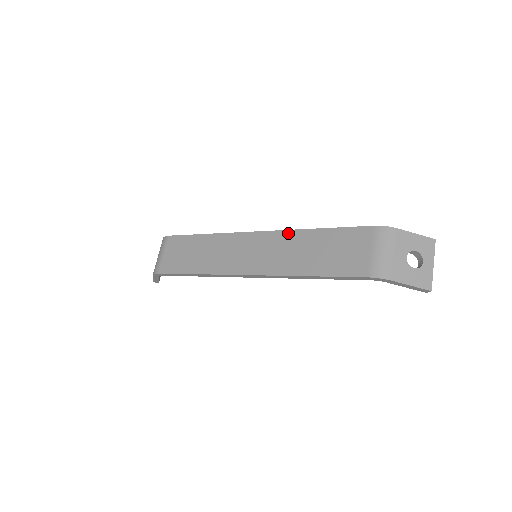
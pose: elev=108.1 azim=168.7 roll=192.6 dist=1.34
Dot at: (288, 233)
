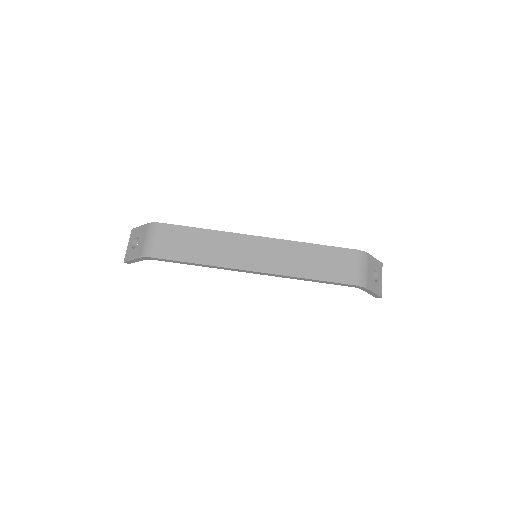
Dot at: (289, 243)
